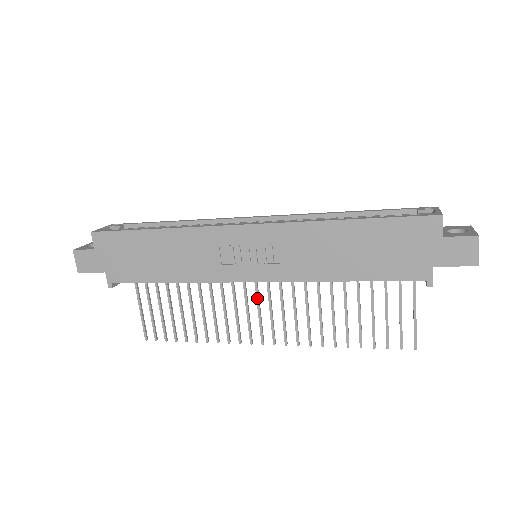
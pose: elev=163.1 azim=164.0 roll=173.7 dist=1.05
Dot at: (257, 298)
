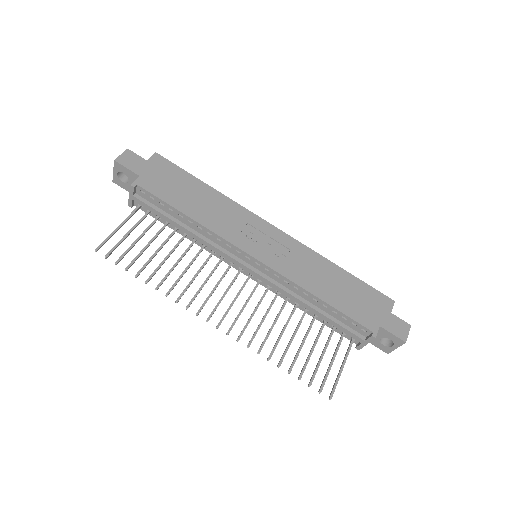
Dot at: (230, 285)
